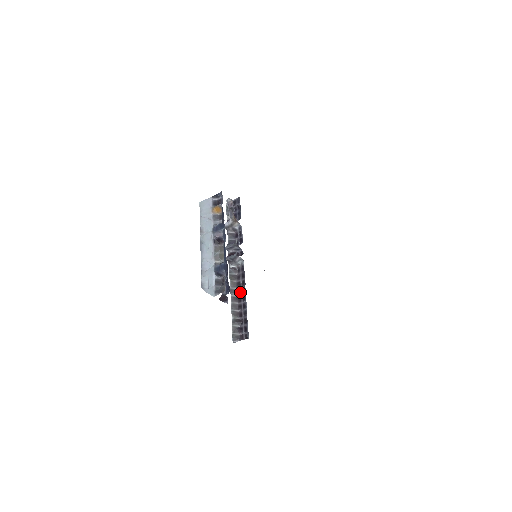
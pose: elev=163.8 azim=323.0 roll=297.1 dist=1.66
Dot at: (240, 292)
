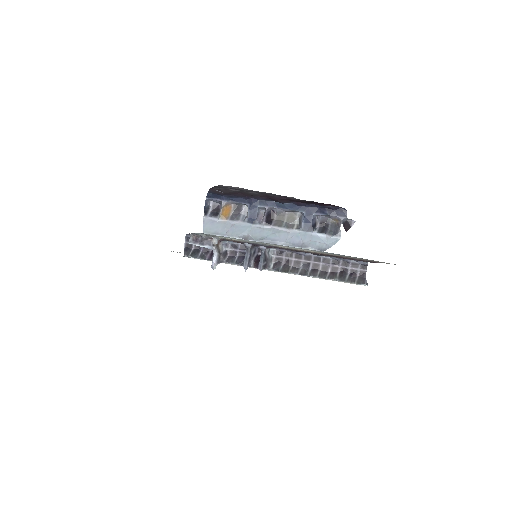
Dot at: (307, 264)
